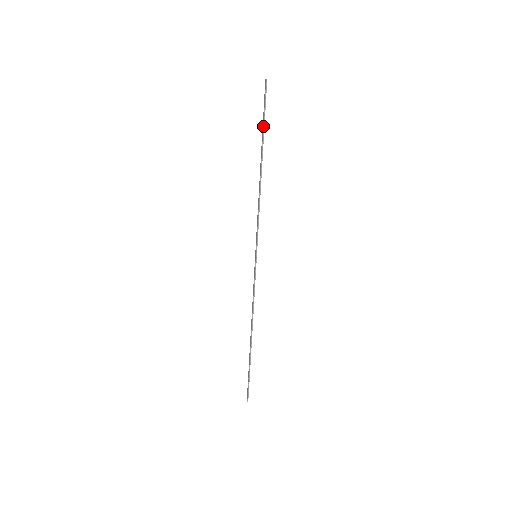
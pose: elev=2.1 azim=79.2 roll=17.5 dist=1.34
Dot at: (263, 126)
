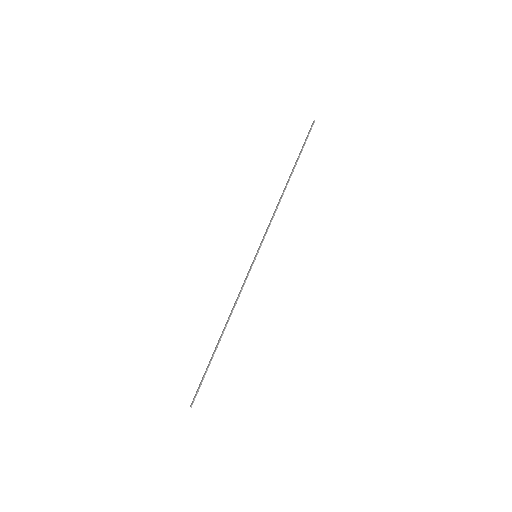
Dot at: (301, 152)
